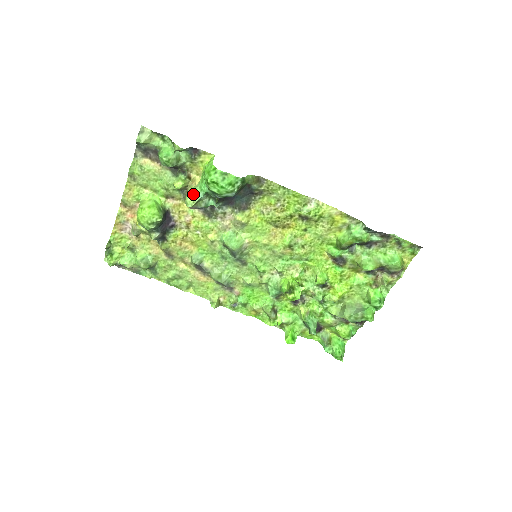
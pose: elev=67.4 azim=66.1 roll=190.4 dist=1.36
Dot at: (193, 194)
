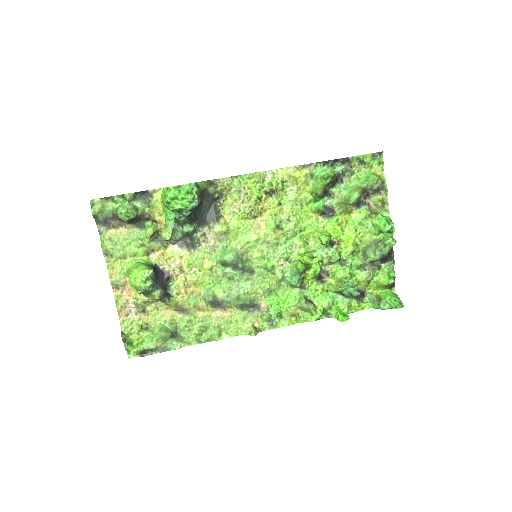
Dot at: (165, 228)
